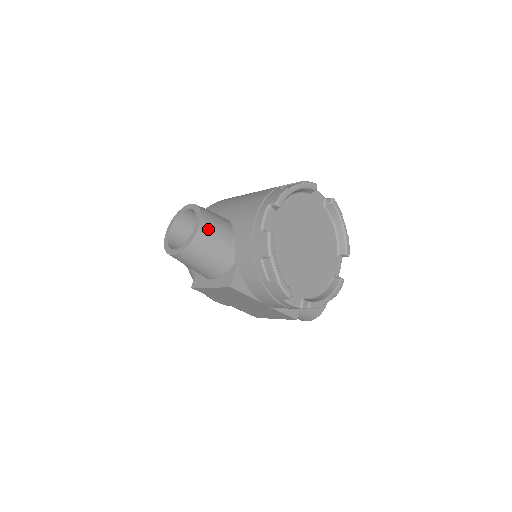
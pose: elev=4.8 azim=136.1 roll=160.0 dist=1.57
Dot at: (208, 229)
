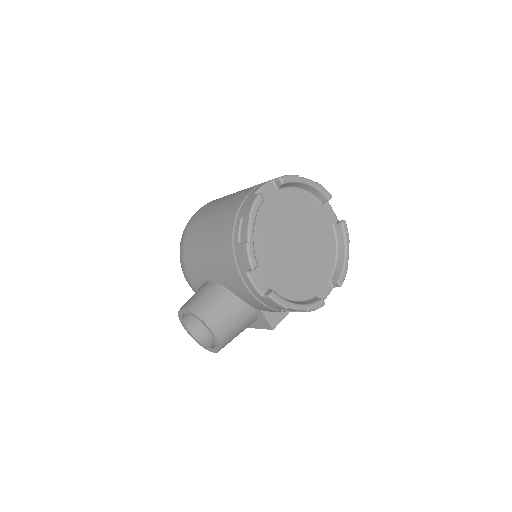
Dot at: (220, 324)
